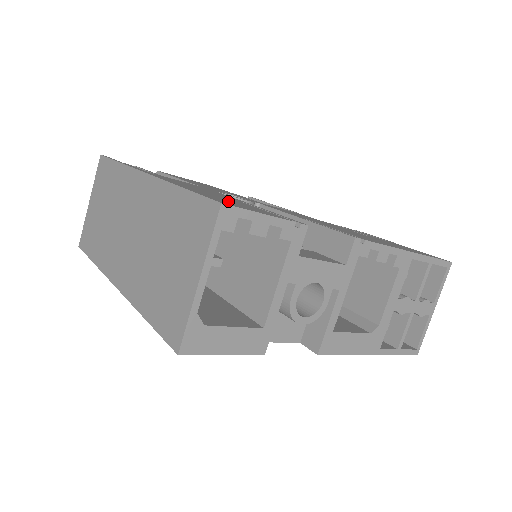
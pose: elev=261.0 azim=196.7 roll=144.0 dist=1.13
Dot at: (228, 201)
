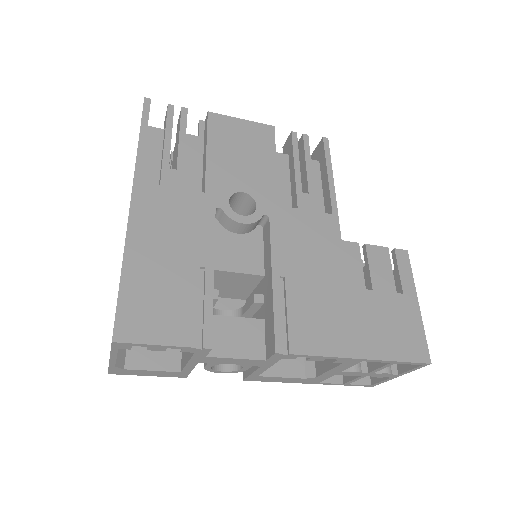
Dot at: (150, 304)
